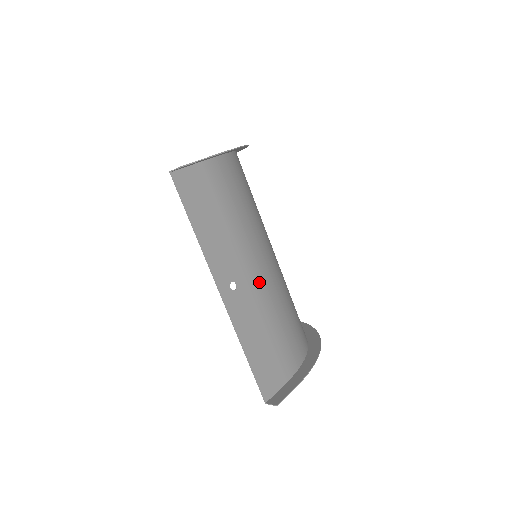
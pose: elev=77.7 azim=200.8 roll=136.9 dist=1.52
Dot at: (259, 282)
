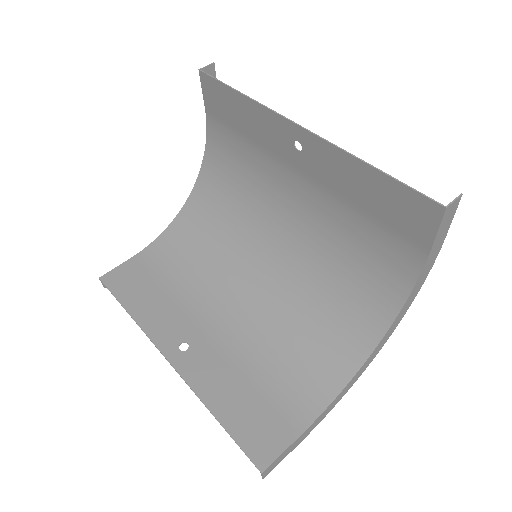
Dot at: (308, 188)
